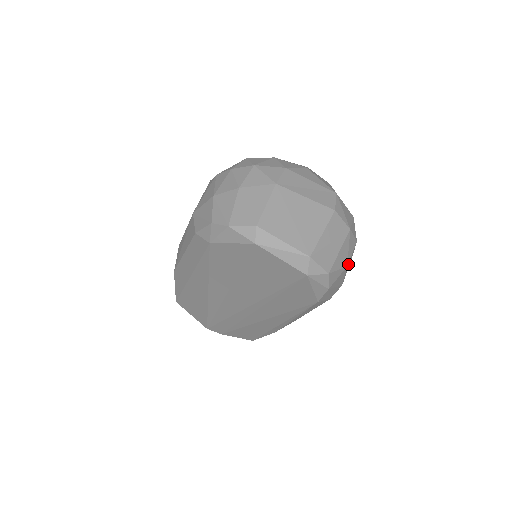
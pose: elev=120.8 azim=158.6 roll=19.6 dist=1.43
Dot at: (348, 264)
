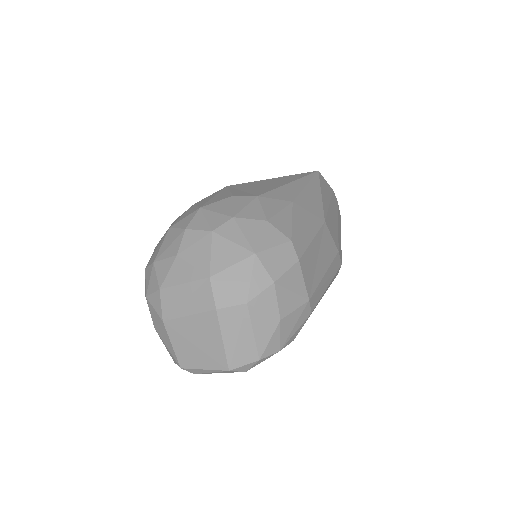
Dot at: (284, 307)
